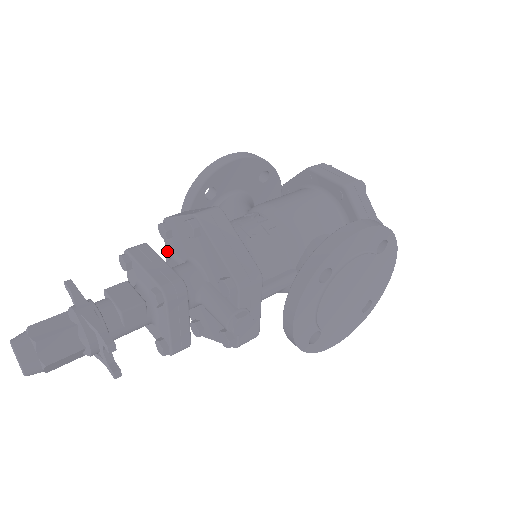
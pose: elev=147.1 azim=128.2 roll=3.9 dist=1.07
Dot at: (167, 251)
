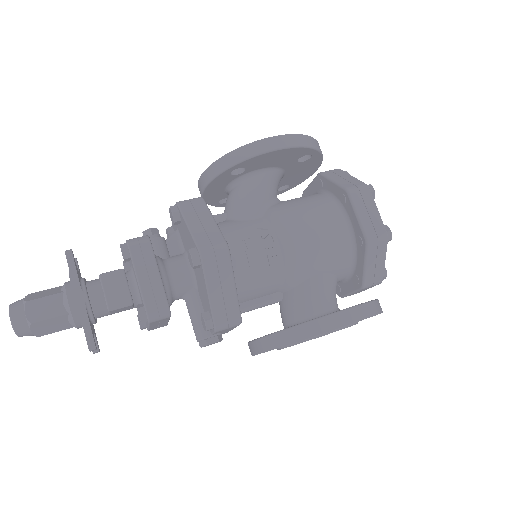
Dot at: occluded
